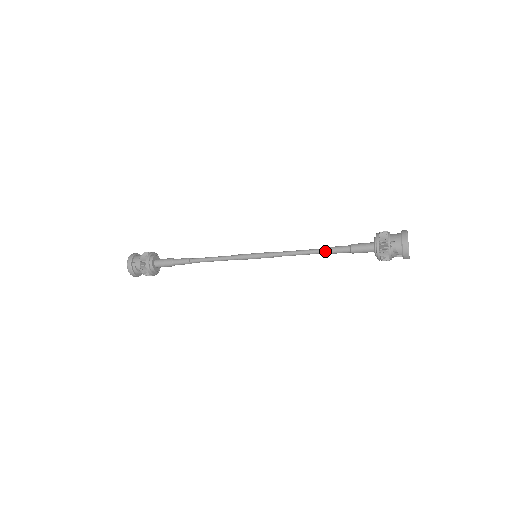
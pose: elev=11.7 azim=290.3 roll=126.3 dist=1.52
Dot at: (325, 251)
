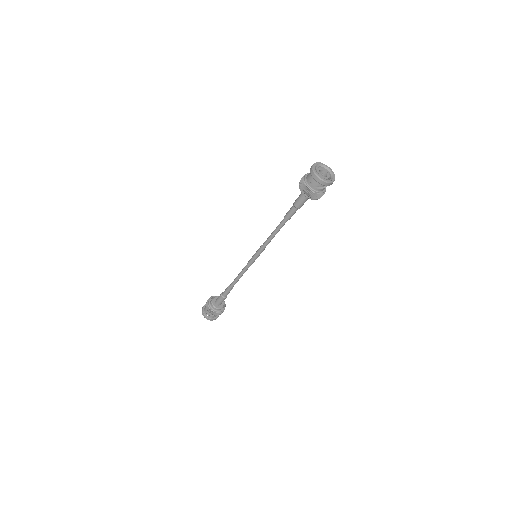
Dot at: (285, 221)
